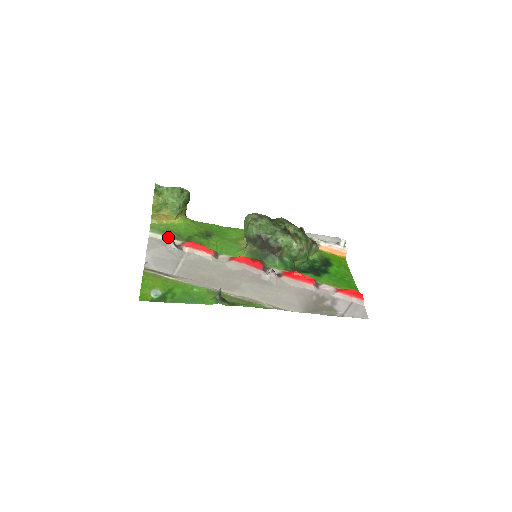
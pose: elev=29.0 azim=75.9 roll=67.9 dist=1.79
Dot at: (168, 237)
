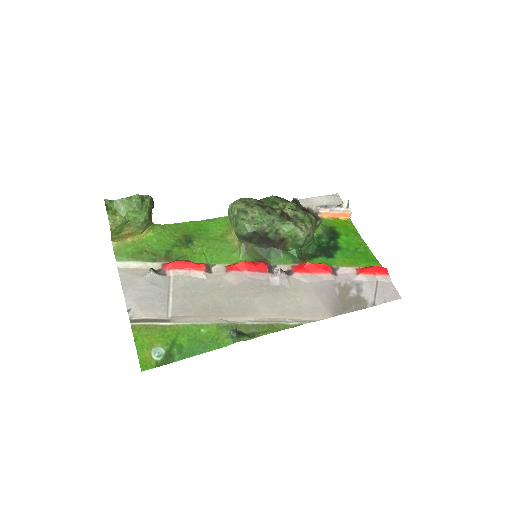
Dot at: (142, 262)
